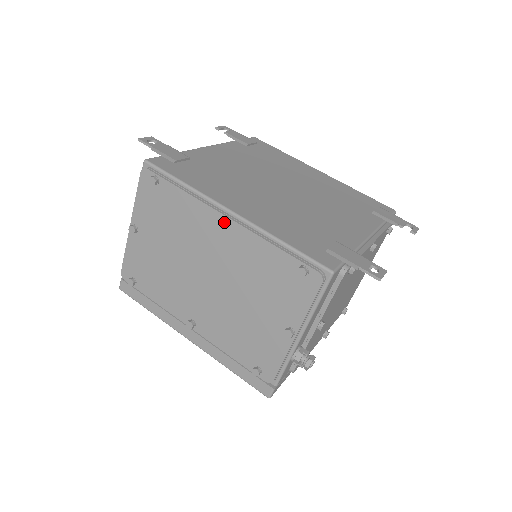
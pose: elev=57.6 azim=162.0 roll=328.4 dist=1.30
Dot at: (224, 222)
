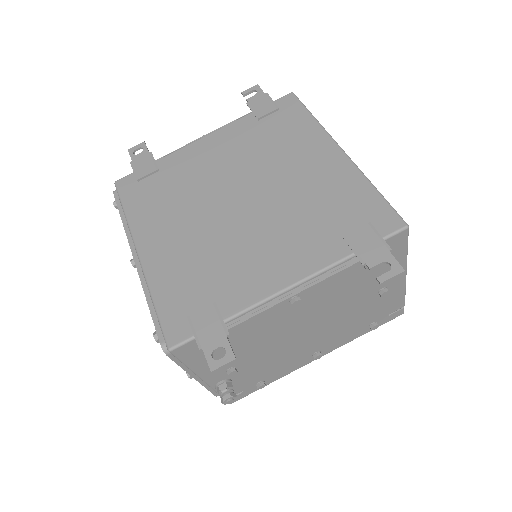
Dot at: (132, 264)
